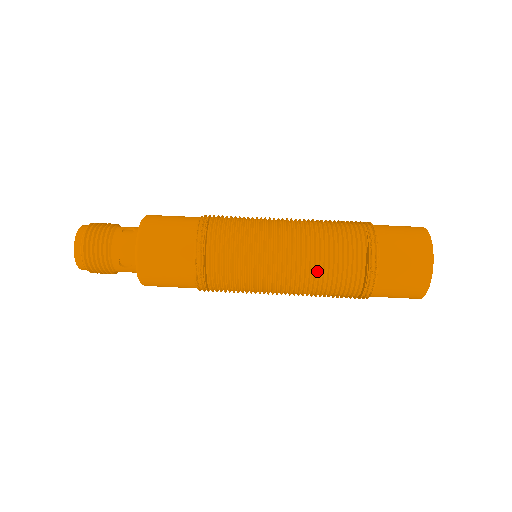
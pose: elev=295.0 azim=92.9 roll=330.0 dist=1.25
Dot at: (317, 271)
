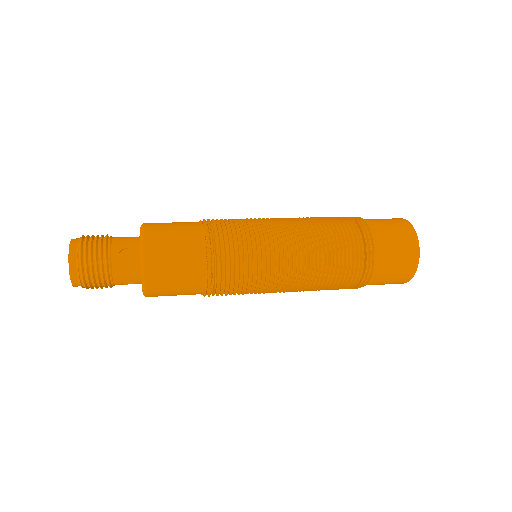
Dot at: (320, 236)
